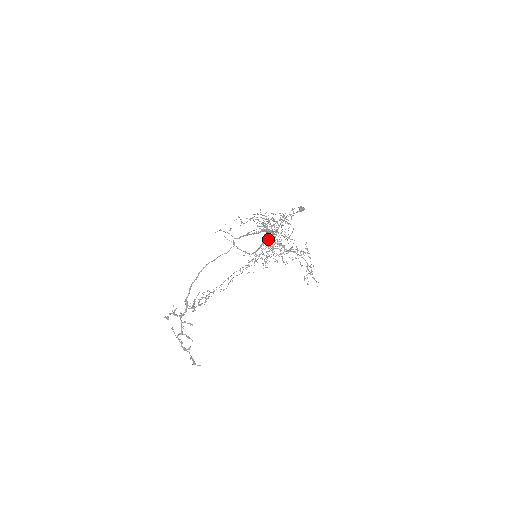
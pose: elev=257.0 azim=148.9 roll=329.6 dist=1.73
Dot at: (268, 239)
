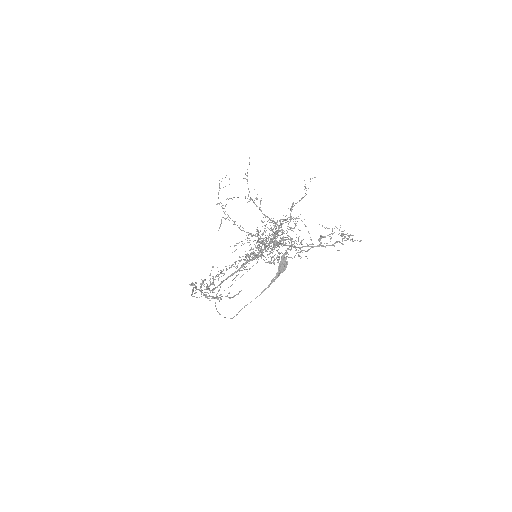
Dot at: occluded
